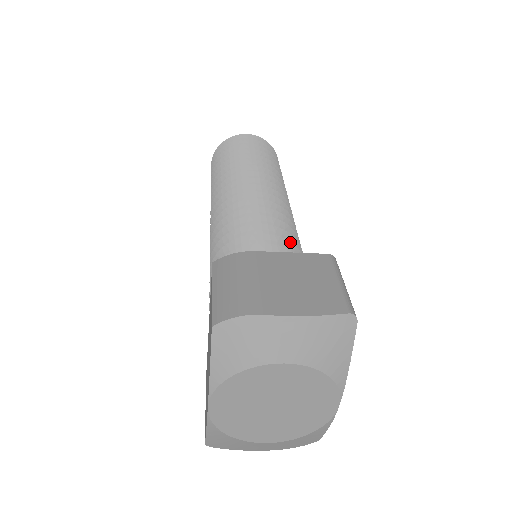
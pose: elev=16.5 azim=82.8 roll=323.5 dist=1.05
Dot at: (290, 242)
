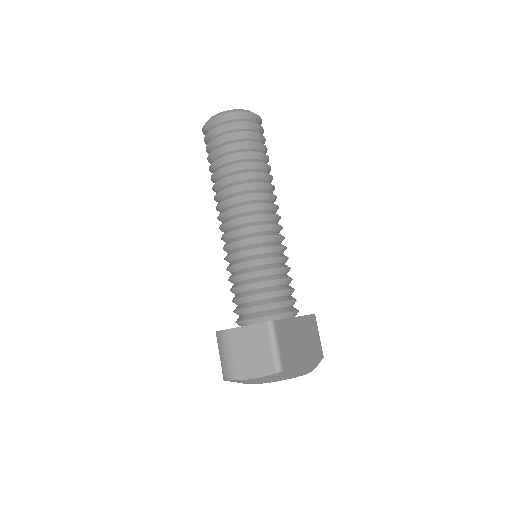
Dot at: (262, 270)
